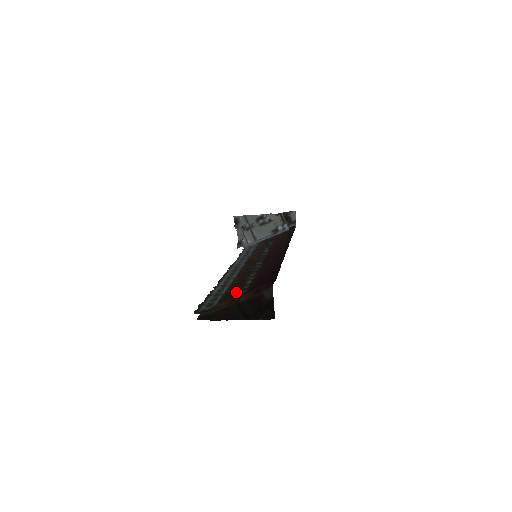
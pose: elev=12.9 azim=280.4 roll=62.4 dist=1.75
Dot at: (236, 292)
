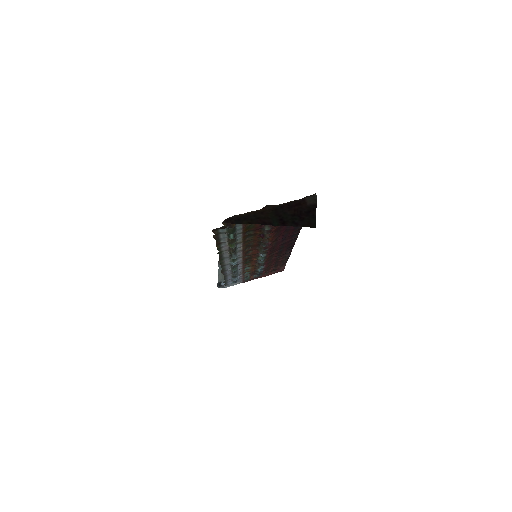
Dot at: occluded
